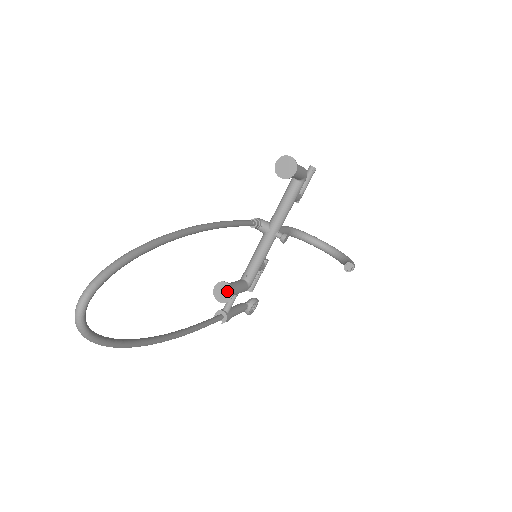
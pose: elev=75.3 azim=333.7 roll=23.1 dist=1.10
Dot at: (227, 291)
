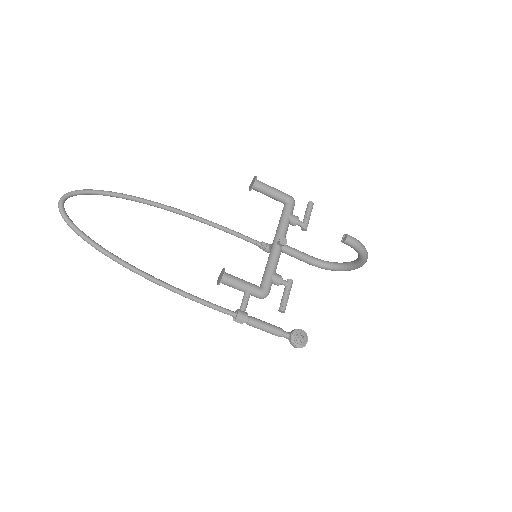
Dot at: (222, 273)
